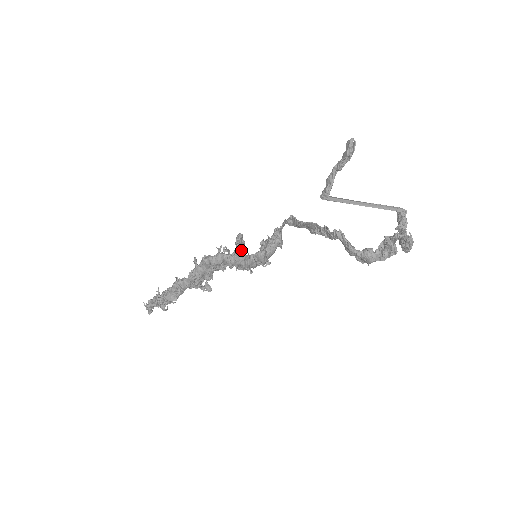
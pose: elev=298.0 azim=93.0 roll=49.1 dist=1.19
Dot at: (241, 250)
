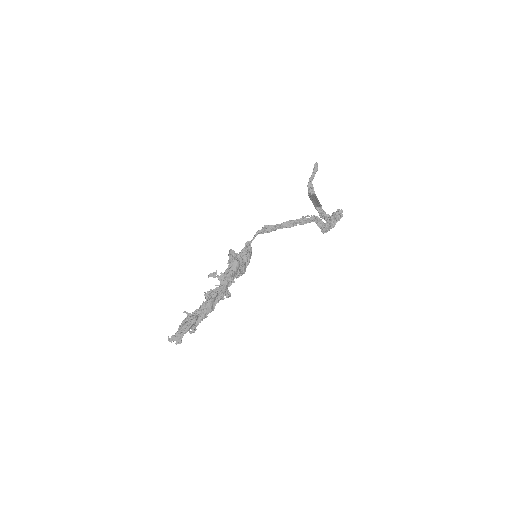
Dot at: occluded
